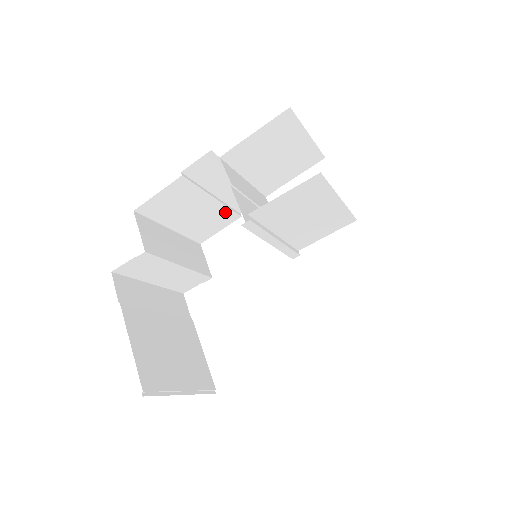
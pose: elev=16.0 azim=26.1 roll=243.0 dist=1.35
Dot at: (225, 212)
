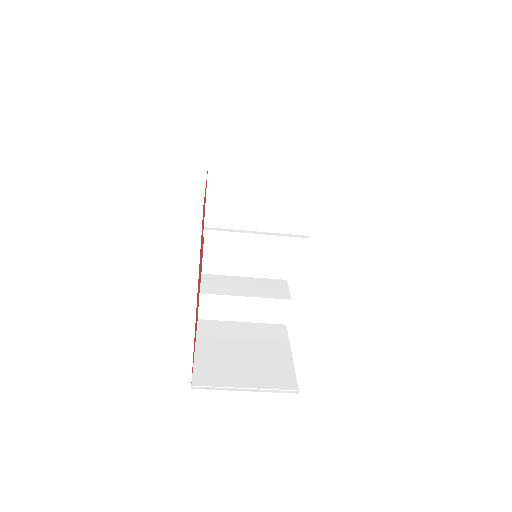
Dot at: (274, 243)
